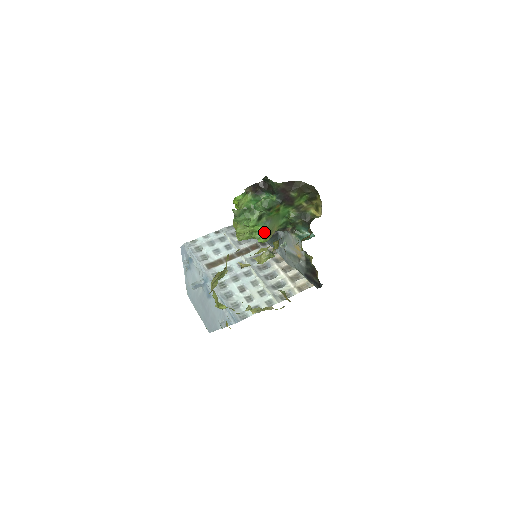
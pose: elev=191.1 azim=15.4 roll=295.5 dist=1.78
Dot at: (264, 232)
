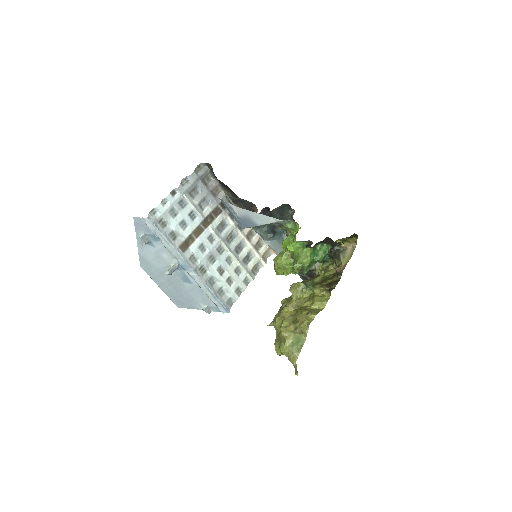
Dot at: occluded
